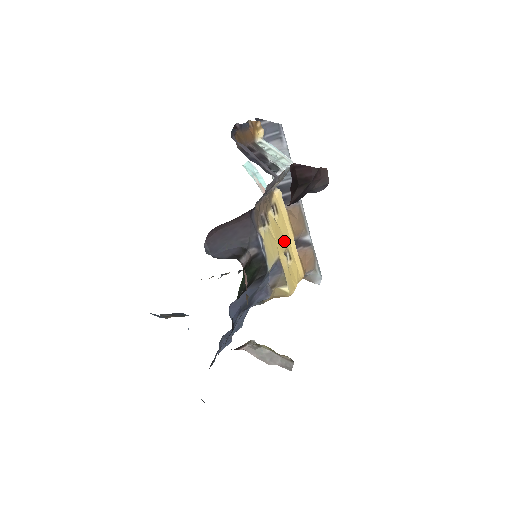
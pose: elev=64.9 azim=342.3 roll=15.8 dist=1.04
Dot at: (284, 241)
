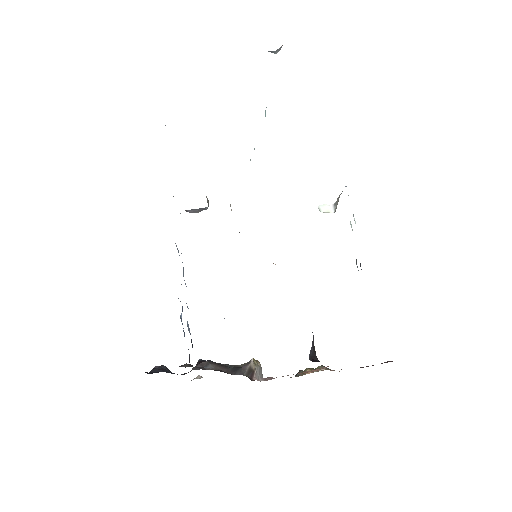
Dot at: occluded
